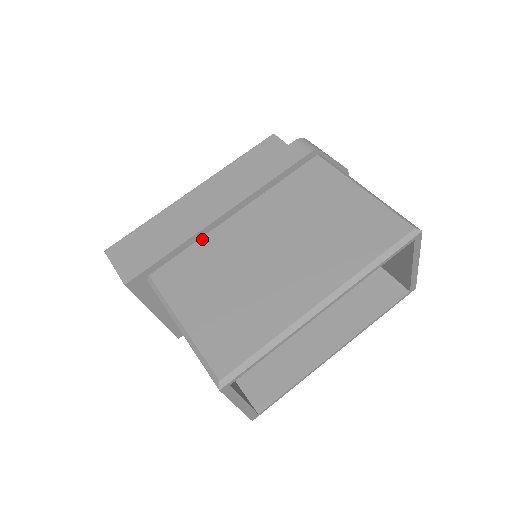
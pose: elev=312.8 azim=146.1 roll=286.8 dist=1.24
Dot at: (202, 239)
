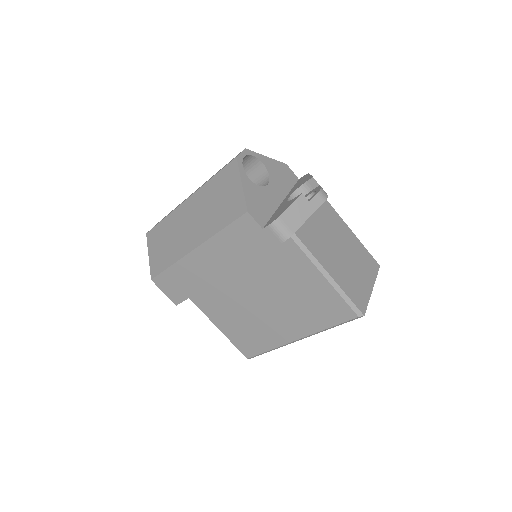
Dot at: (214, 283)
